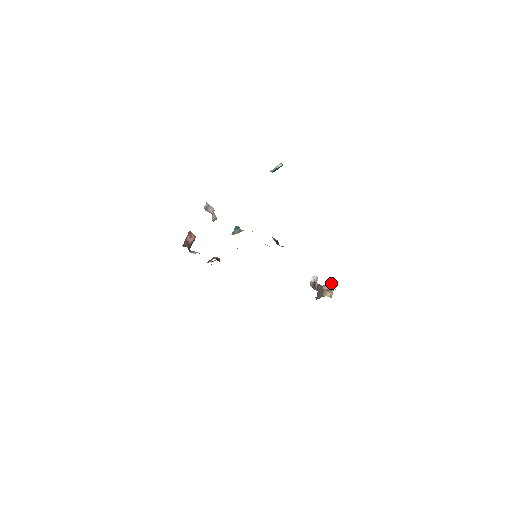
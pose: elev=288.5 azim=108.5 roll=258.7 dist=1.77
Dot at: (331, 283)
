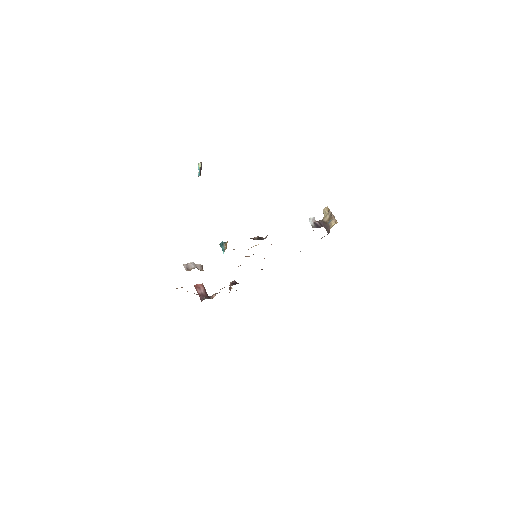
Dot at: (326, 212)
